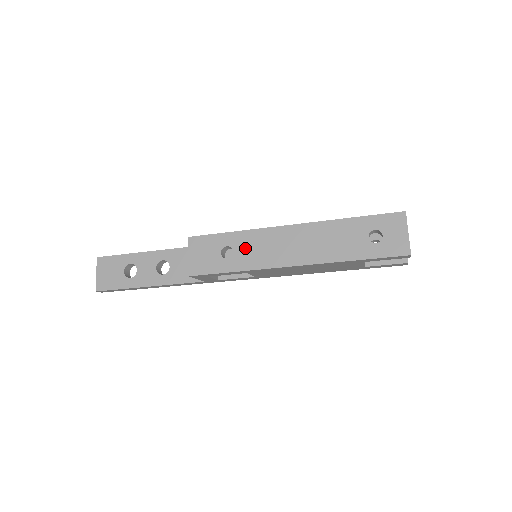
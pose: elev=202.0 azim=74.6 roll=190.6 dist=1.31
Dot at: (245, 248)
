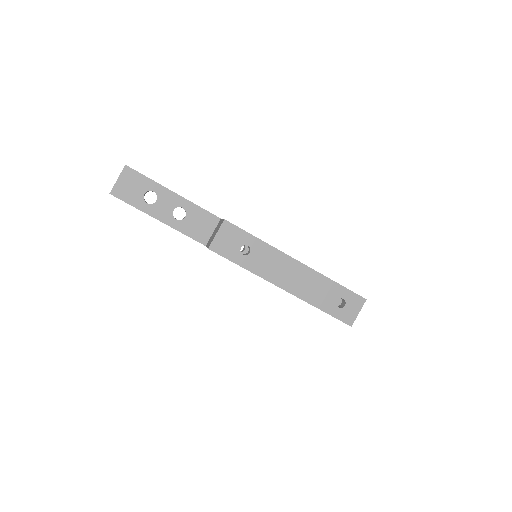
Dot at: (260, 256)
